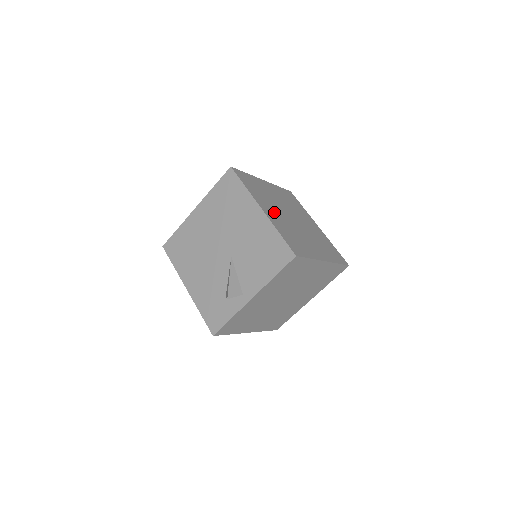
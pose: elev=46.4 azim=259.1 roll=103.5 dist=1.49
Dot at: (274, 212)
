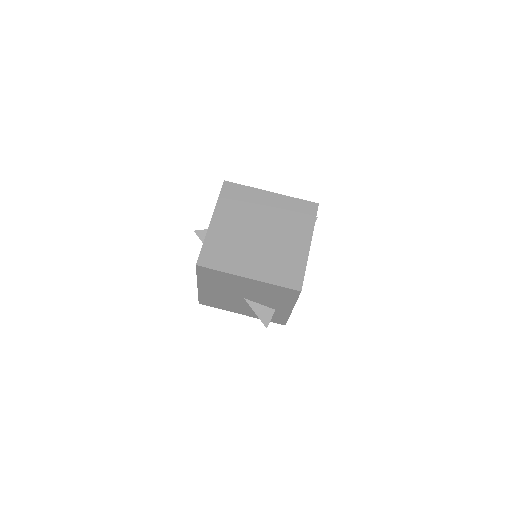
Dot at: occluded
